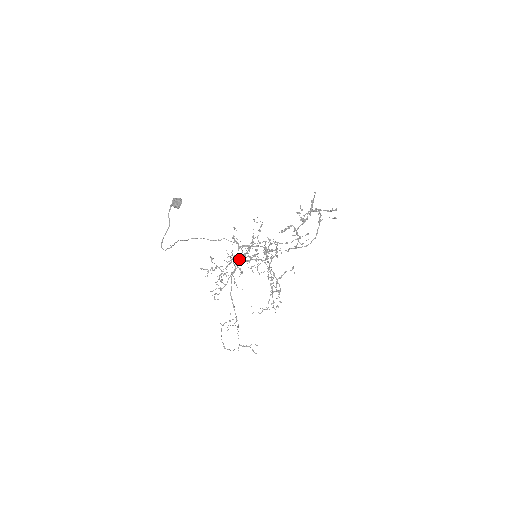
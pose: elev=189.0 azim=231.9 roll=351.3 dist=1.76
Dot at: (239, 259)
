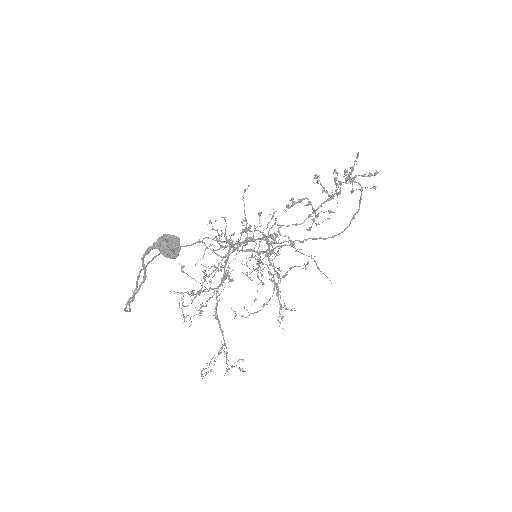
Dot at: (223, 257)
